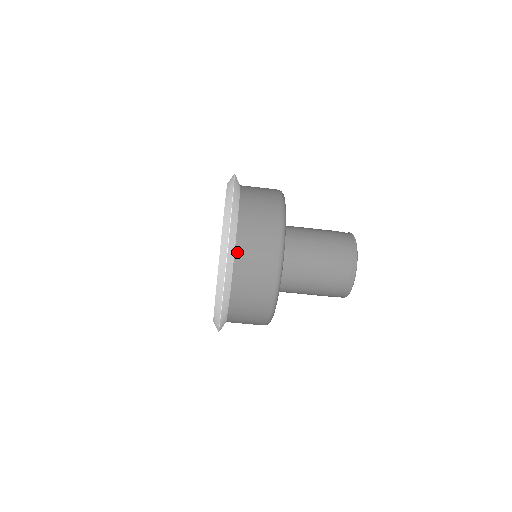
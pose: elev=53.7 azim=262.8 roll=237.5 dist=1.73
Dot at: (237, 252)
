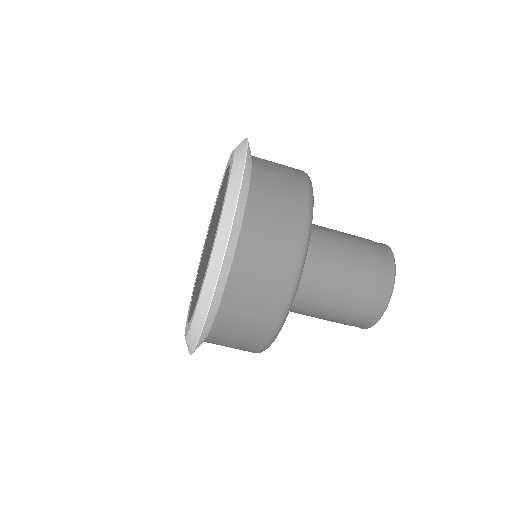
Dot at: (252, 190)
